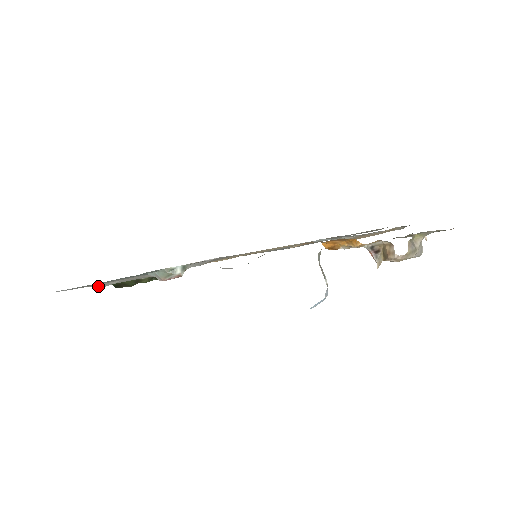
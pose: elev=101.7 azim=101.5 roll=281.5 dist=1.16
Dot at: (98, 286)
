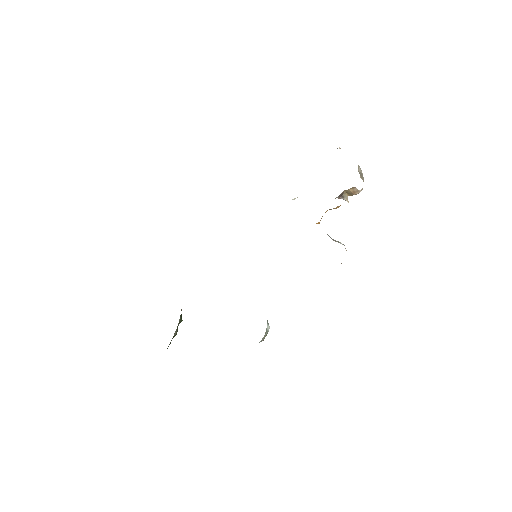
Dot at: occluded
